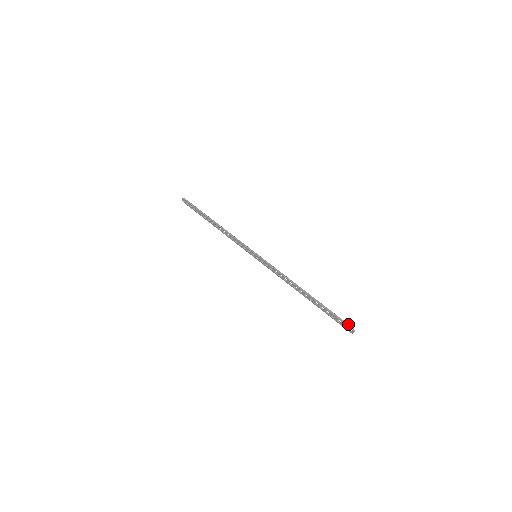
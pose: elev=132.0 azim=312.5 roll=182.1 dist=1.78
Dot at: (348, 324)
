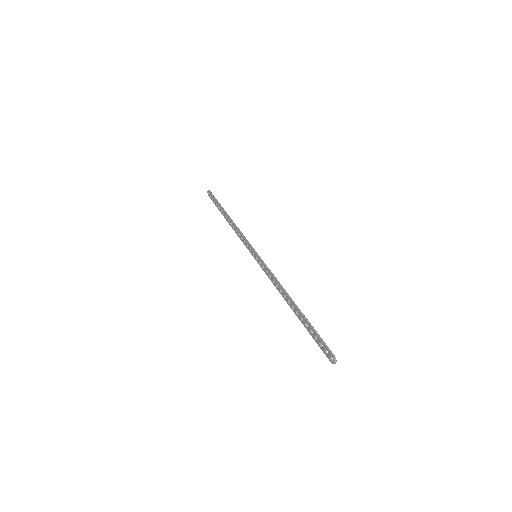
Dot at: (330, 350)
